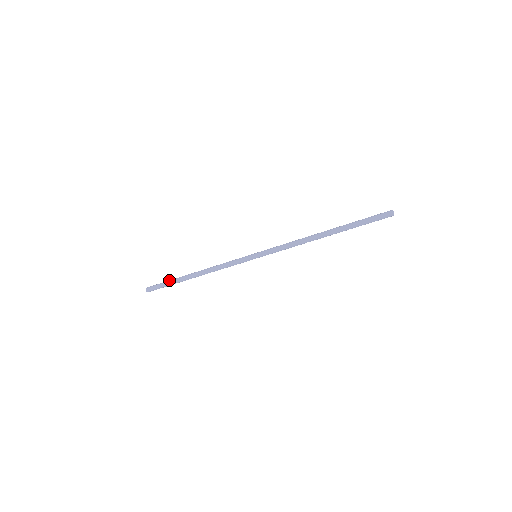
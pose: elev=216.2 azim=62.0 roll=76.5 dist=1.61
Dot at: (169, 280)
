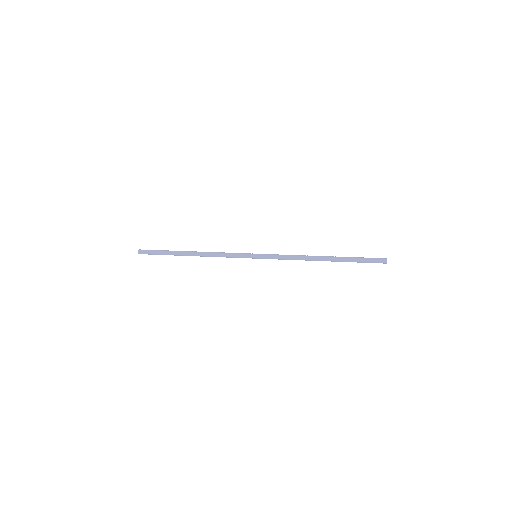
Dot at: (164, 254)
